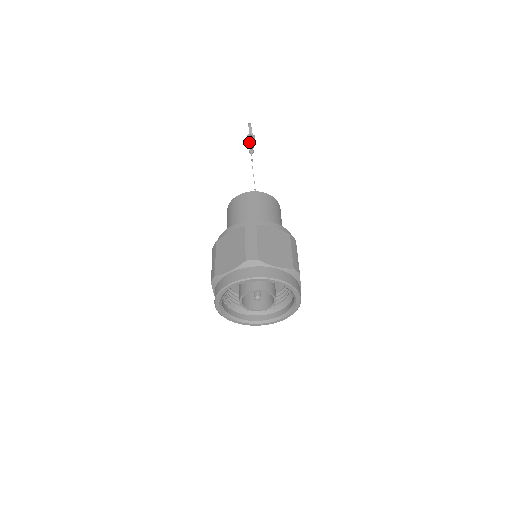
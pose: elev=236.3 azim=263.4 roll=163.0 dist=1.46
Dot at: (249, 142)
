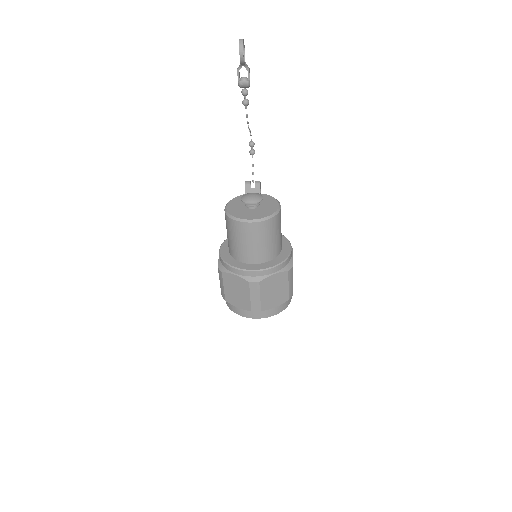
Dot at: (242, 87)
